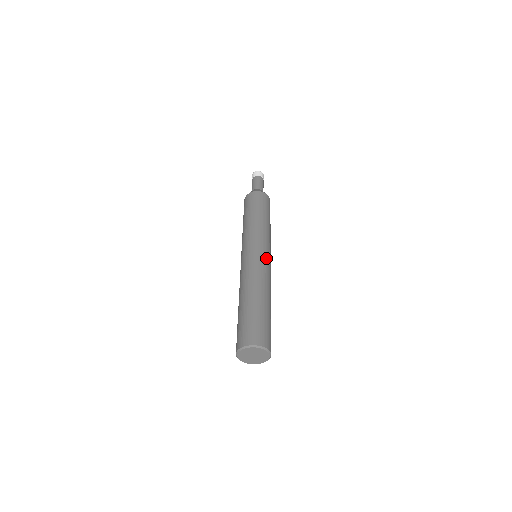
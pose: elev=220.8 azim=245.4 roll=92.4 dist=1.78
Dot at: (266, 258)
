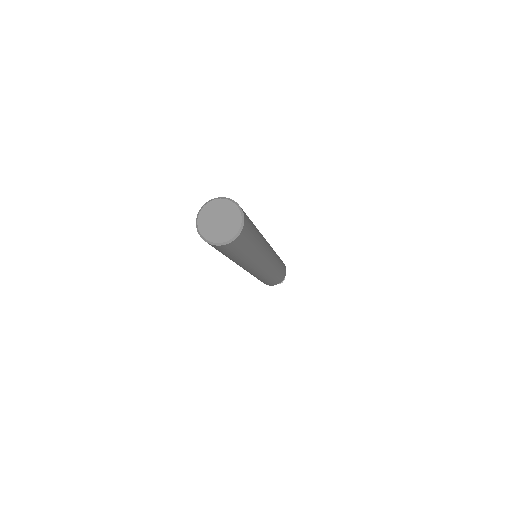
Dot at: occluded
